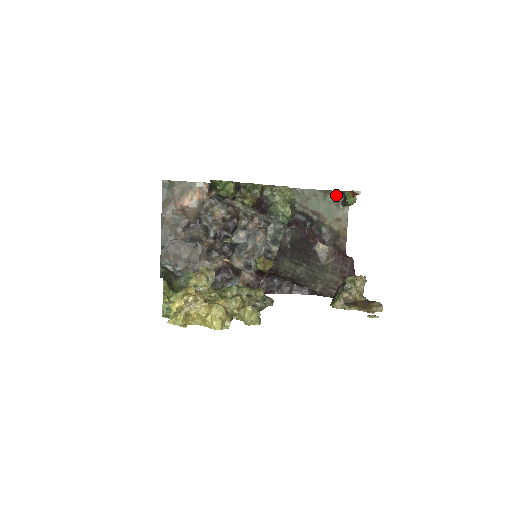
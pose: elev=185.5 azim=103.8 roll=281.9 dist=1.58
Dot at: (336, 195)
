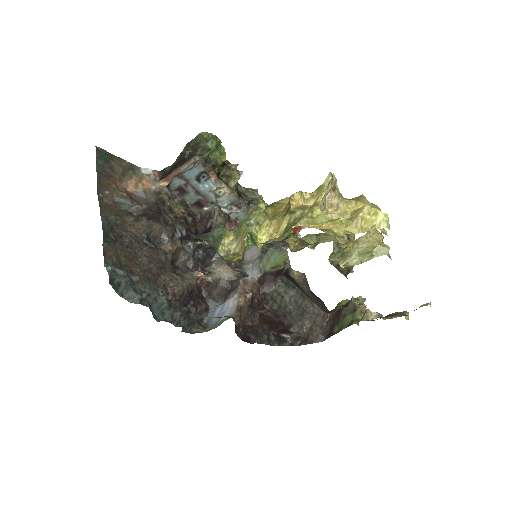
Dot at: occluded
